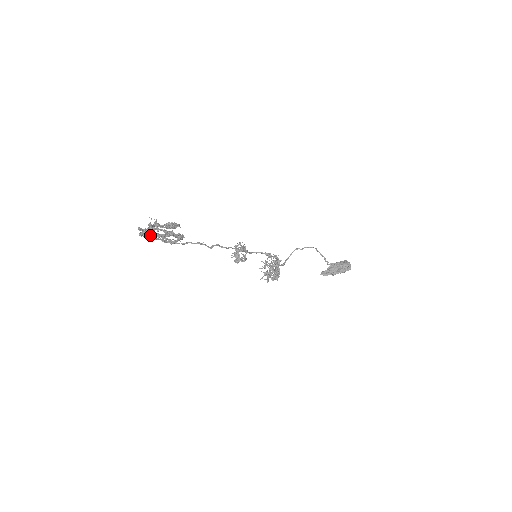
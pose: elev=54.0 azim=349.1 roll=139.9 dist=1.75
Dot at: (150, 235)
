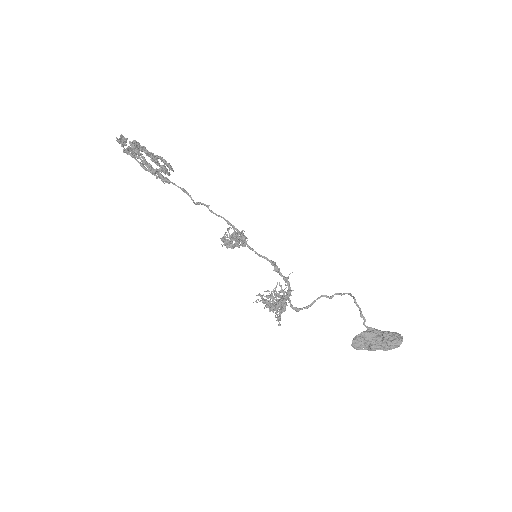
Dot at: occluded
